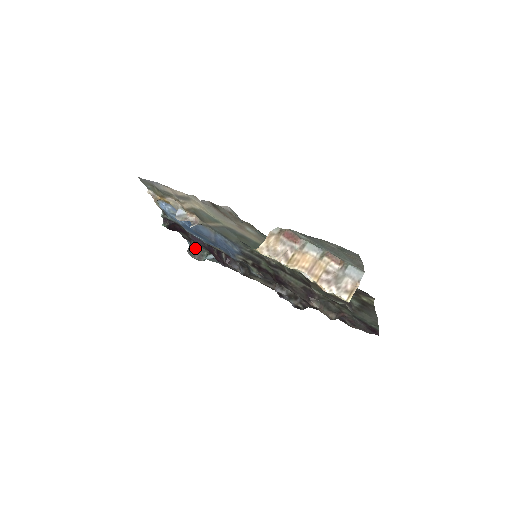
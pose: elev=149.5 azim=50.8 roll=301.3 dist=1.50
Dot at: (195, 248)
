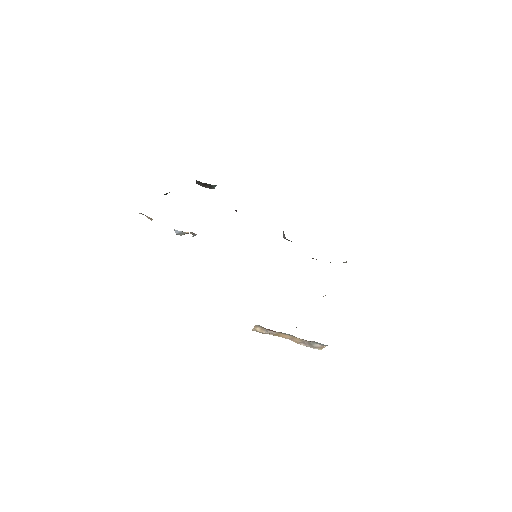
Dot at: (202, 183)
